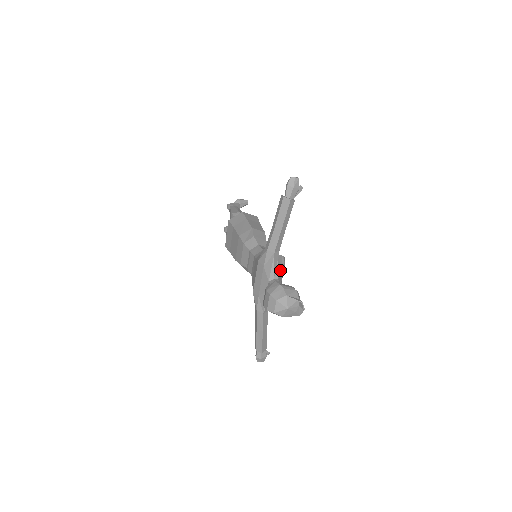
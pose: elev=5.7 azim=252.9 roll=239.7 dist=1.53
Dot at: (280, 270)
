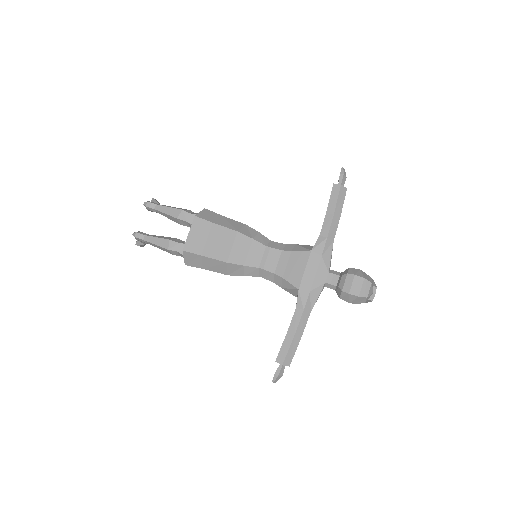
Dot at: occluded
